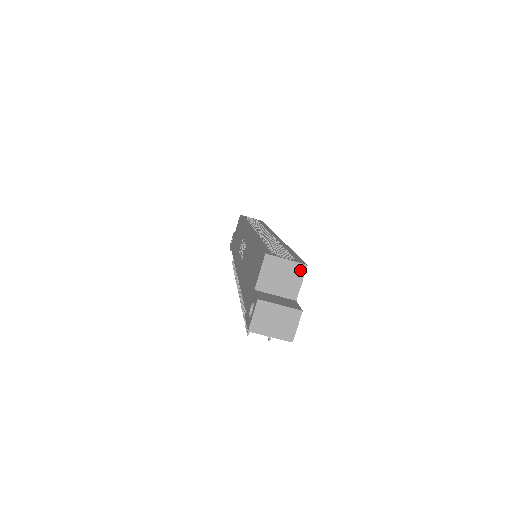
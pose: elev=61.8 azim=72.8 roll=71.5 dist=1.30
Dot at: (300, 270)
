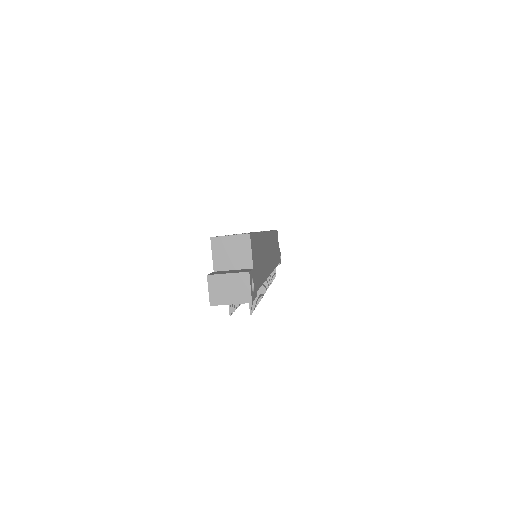
Dot at: (245, 240)
